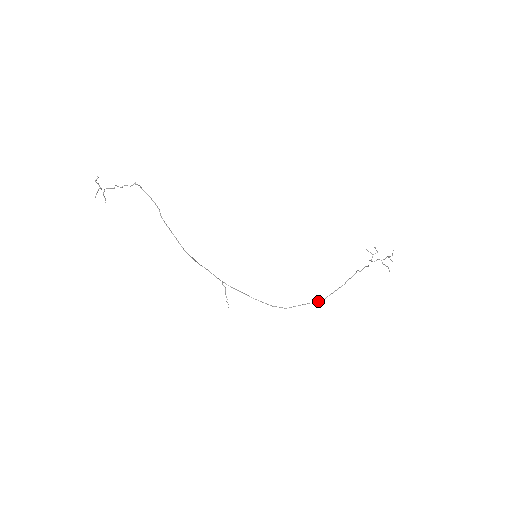
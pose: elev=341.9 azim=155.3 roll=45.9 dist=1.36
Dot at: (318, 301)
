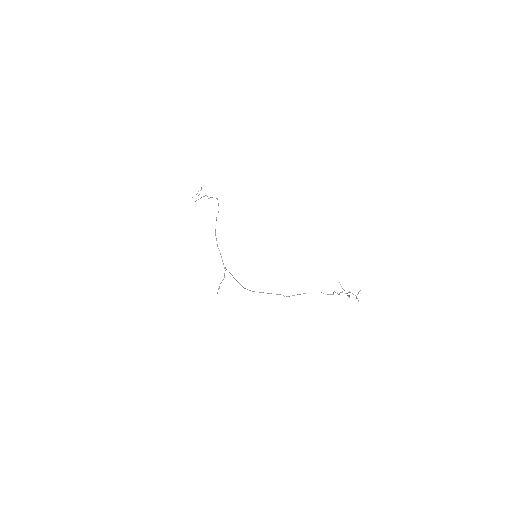
Dot at: (279, 294)
